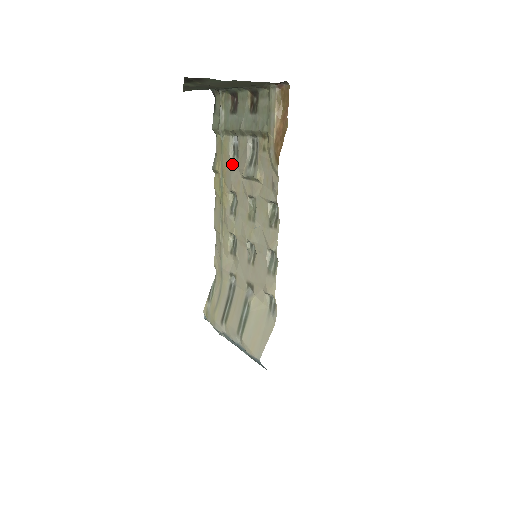
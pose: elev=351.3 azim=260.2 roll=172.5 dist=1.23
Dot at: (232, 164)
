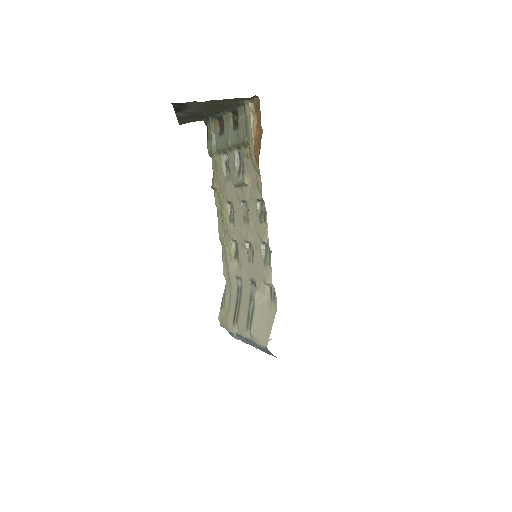
Dot at: (226, 178)
